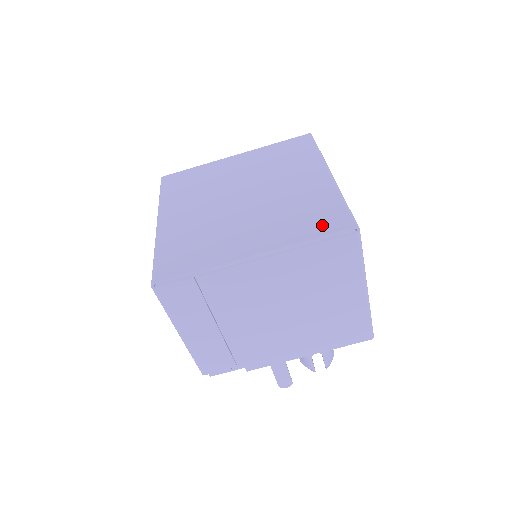
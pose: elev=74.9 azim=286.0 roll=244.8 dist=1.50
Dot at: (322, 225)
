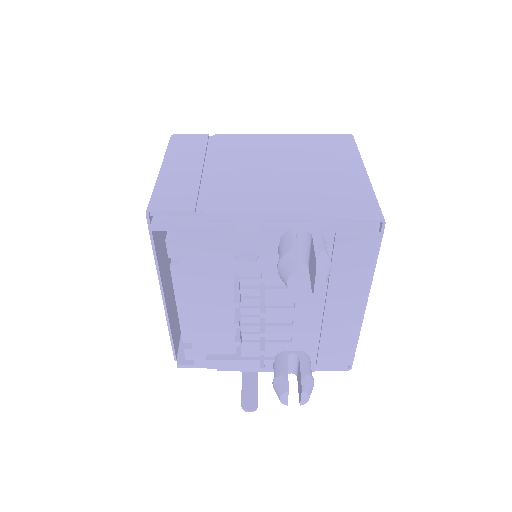
Dot at: occluded
